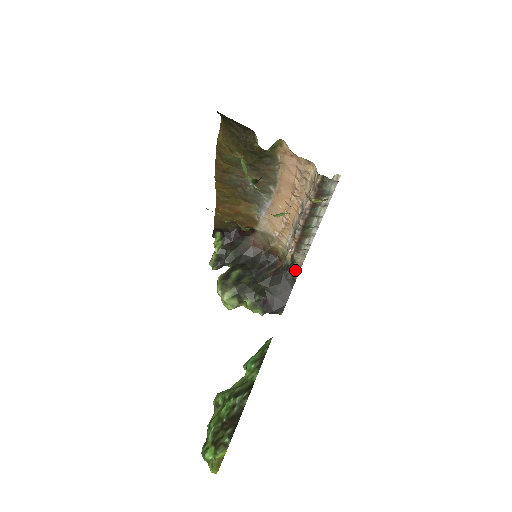
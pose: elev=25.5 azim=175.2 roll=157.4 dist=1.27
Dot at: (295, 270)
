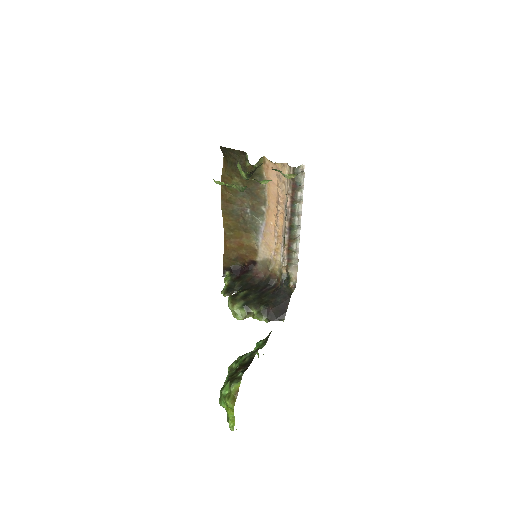
Dot at: (292, 287)
